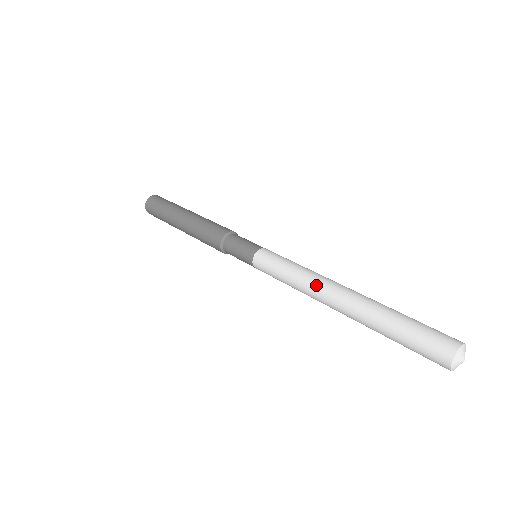
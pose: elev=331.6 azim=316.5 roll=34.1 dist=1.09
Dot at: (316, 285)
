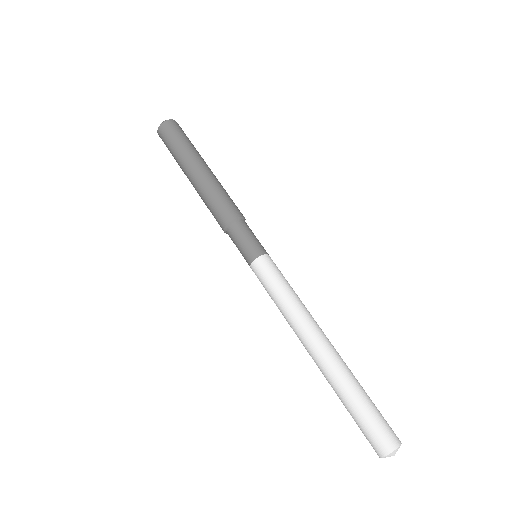
Dot at: (303, 324)
